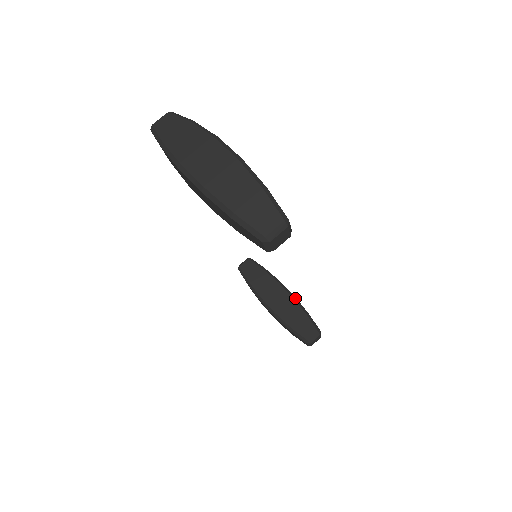
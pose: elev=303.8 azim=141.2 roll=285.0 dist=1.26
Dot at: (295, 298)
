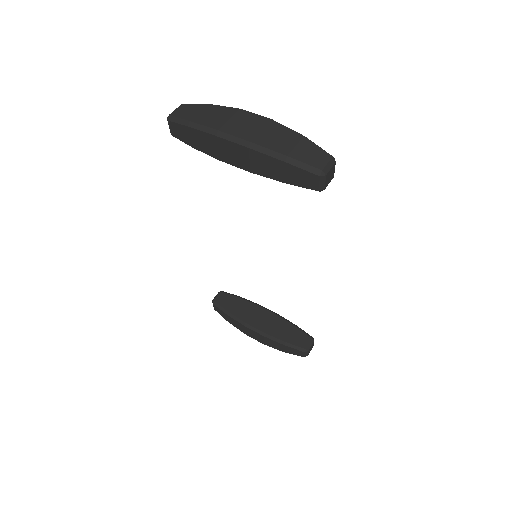
Dot at: (279, 315)
